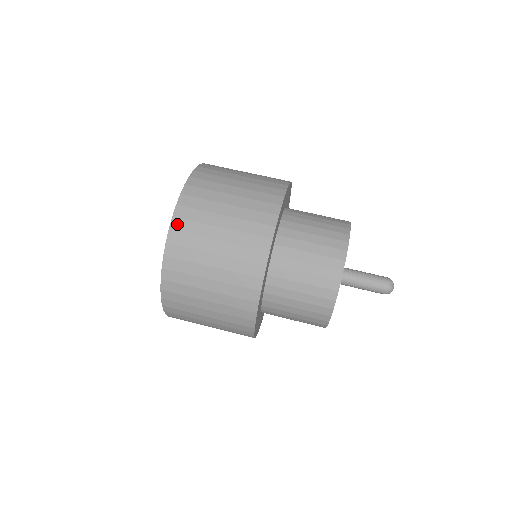
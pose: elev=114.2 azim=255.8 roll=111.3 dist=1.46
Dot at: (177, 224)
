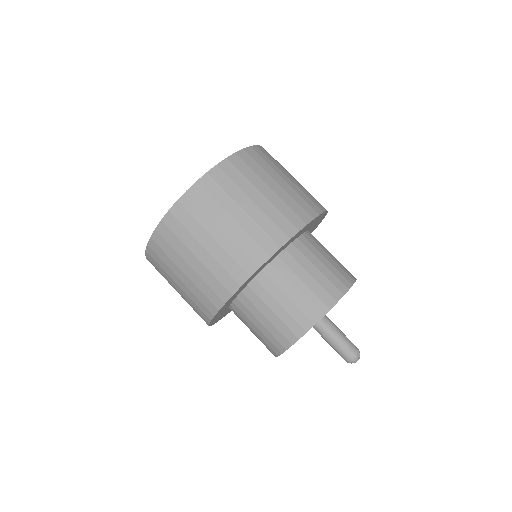
Dot at: (217, 173)
